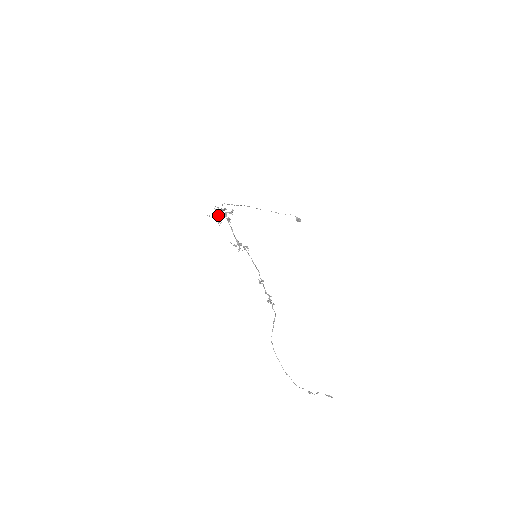
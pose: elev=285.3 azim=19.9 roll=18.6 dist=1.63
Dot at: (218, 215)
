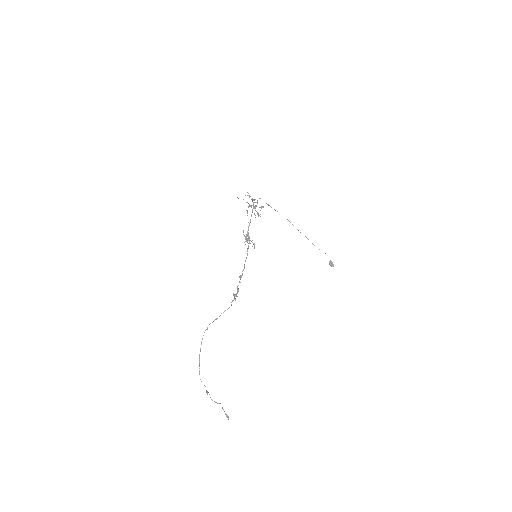
Dot at: occluded
